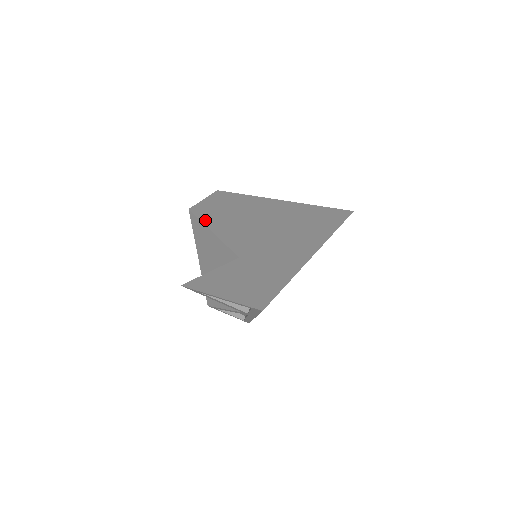
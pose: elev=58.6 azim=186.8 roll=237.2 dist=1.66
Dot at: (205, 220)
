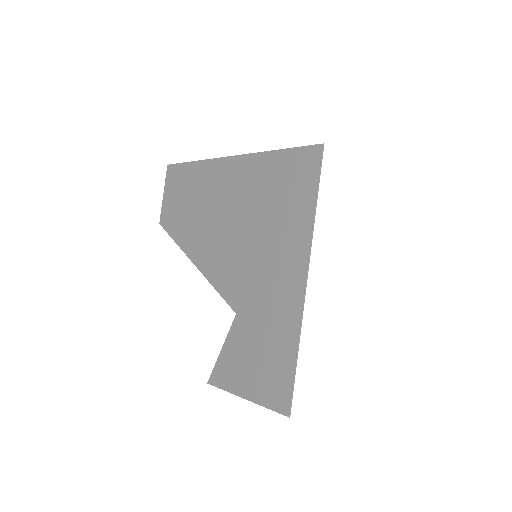
Dot at: (181, 243)
